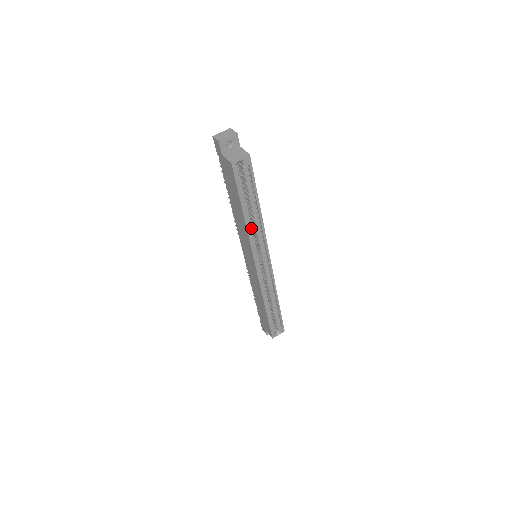
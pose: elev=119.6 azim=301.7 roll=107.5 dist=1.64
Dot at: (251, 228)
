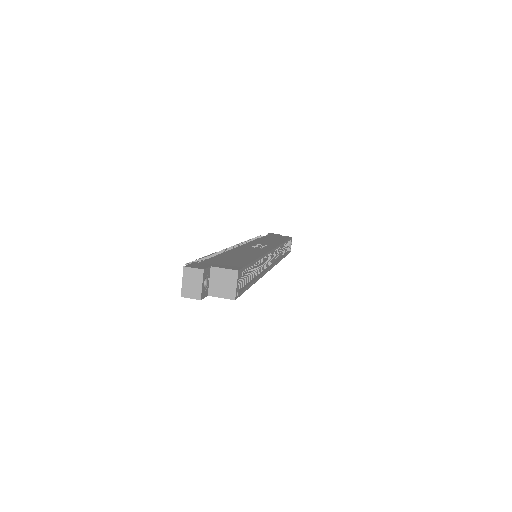
Dot at: (258, 271)
